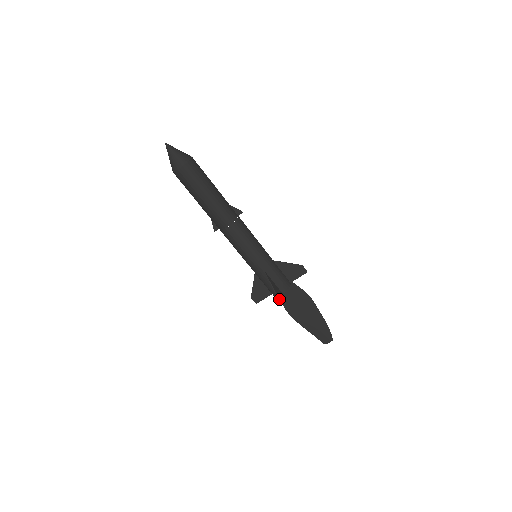
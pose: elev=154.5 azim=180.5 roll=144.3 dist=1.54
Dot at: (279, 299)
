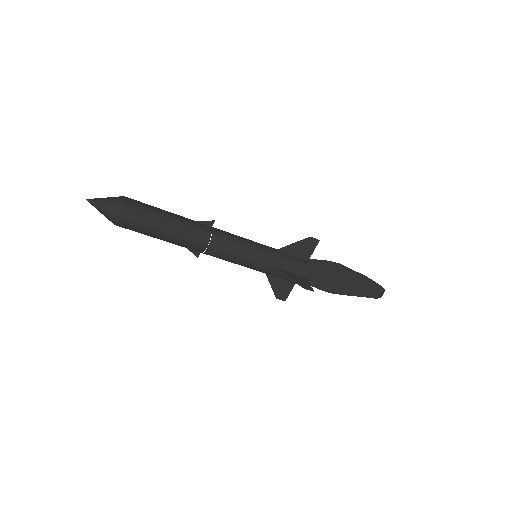
Dot at: (306, 289)
